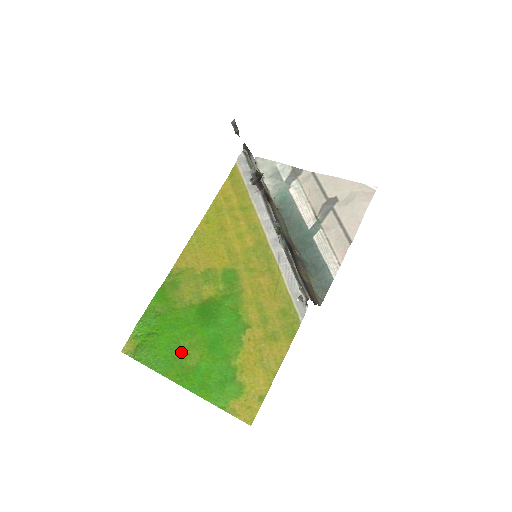
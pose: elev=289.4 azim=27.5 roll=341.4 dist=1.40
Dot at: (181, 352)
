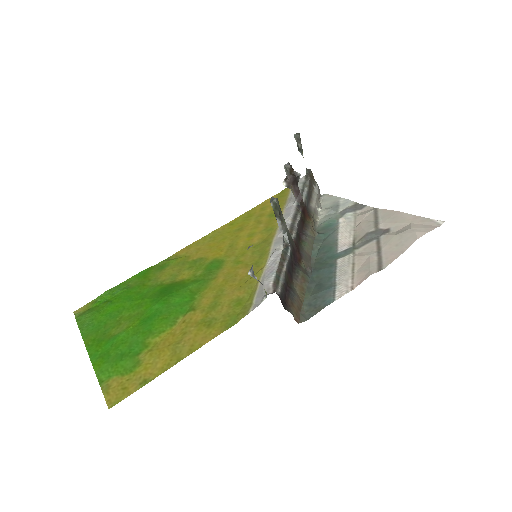
Dot at: (116, 320)
